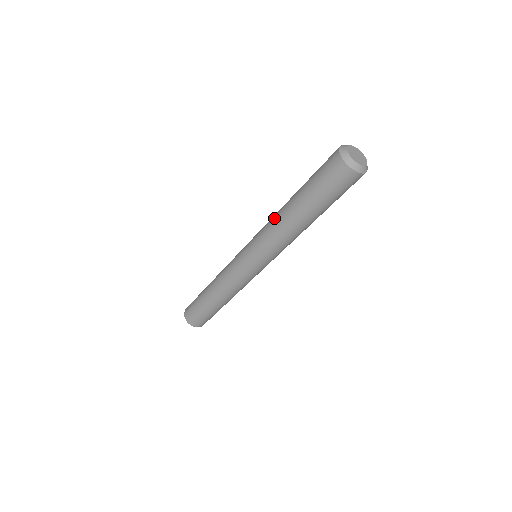
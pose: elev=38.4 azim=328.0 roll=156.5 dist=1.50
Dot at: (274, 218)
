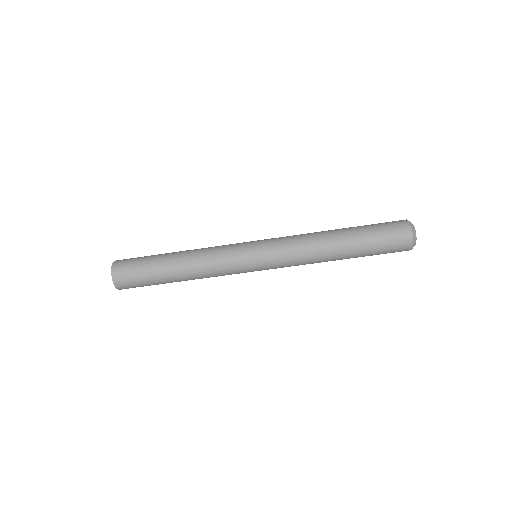
Dot at: (313, 242)
